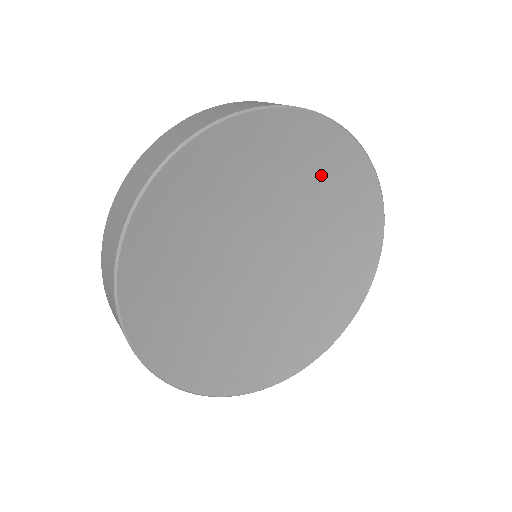
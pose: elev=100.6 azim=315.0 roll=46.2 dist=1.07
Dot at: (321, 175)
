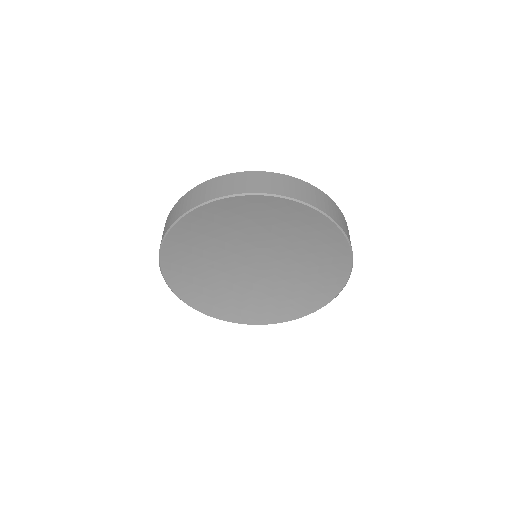
Dot at: (321, 257)
